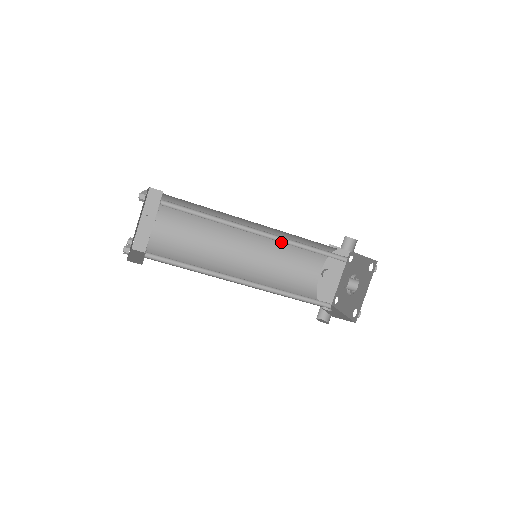
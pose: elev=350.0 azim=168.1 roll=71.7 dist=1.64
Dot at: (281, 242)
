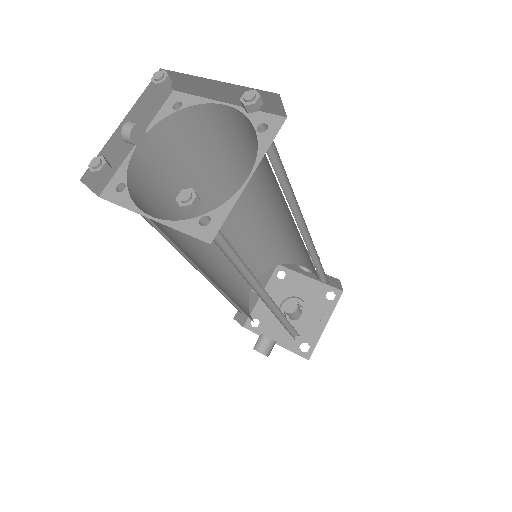
Dot at: (251, 238)
